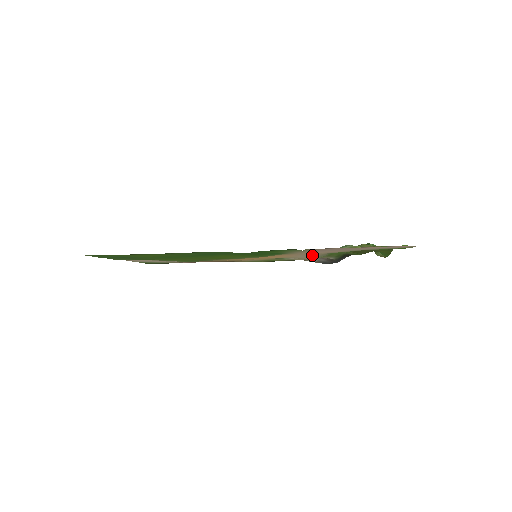
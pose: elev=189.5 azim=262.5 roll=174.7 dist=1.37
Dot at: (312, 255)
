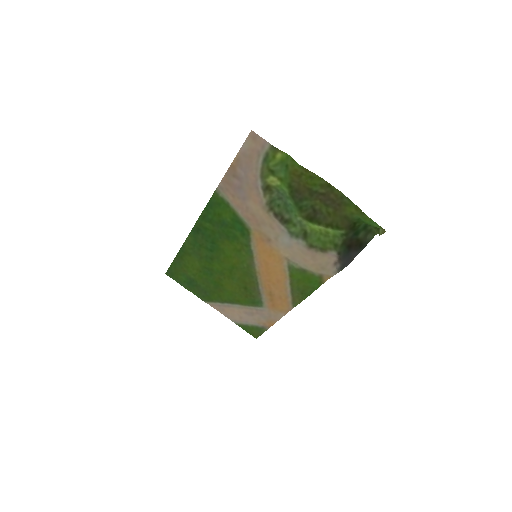
Dot at: (278, 230)
